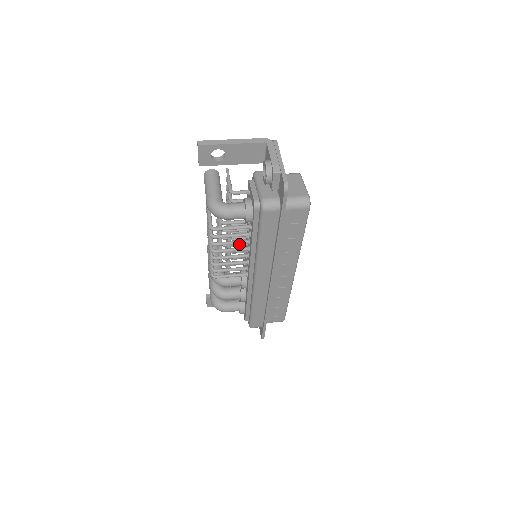
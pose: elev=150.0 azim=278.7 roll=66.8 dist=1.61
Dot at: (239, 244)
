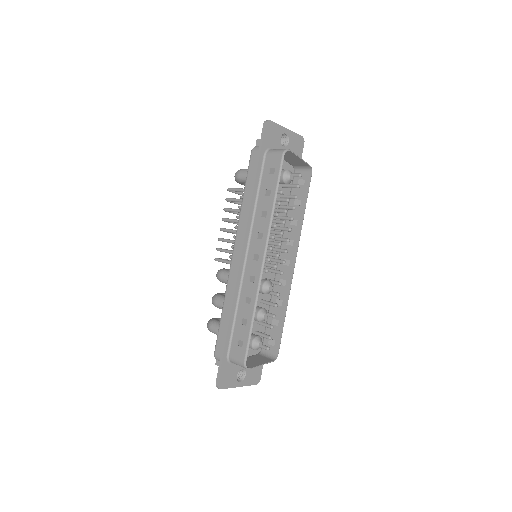
Dot at: occluded
